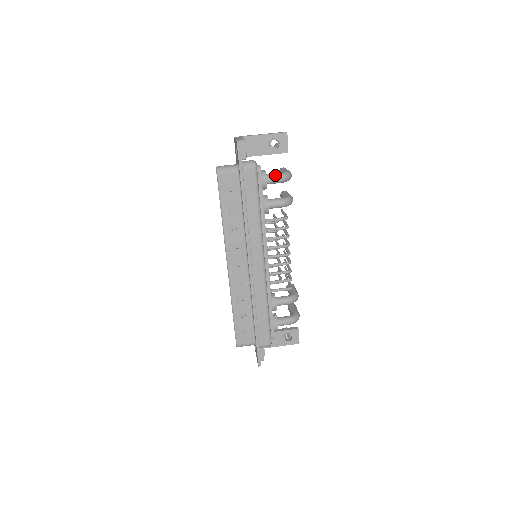
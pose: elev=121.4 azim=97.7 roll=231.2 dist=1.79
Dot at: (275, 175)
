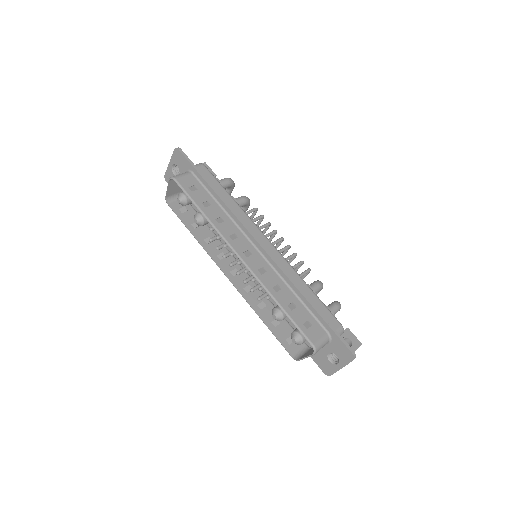
Dot at: (221, 179)
